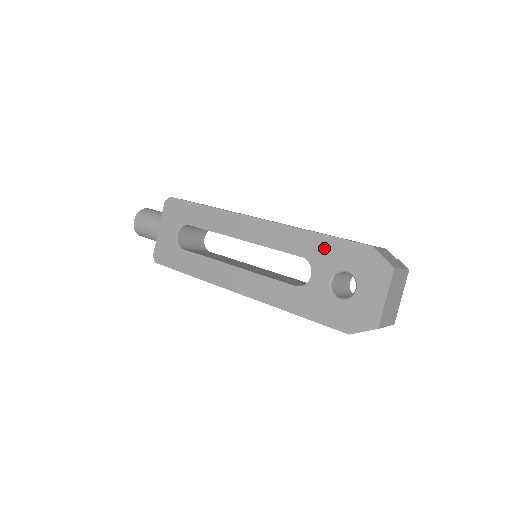
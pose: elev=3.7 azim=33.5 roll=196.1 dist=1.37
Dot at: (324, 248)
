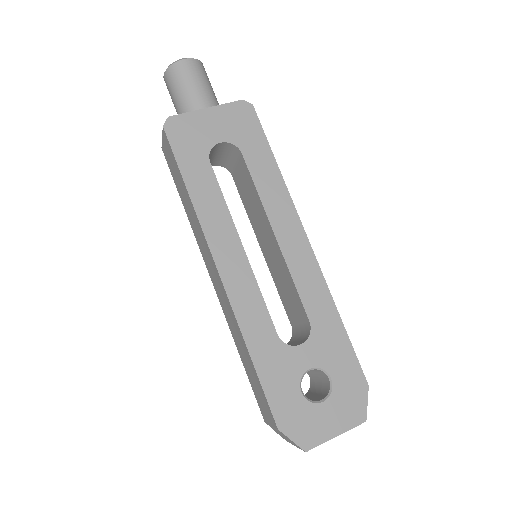
Dot at: (334, 339)
